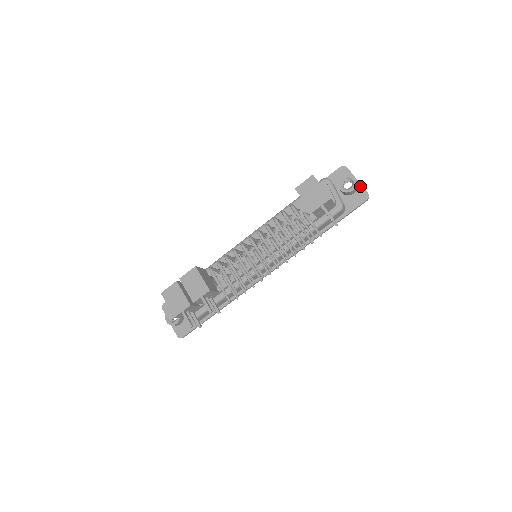
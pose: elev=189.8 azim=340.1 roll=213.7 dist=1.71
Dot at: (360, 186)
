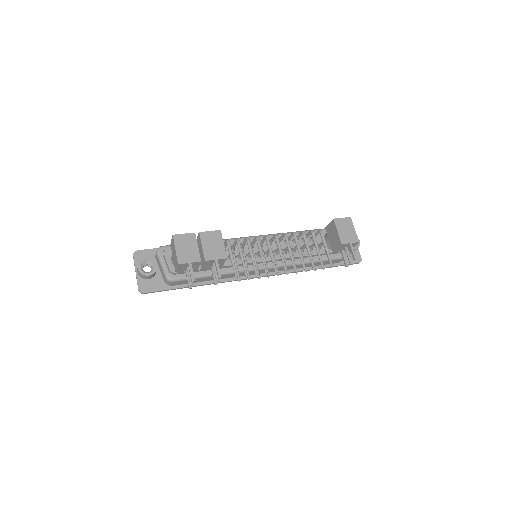
Dot at: (358, 250)
